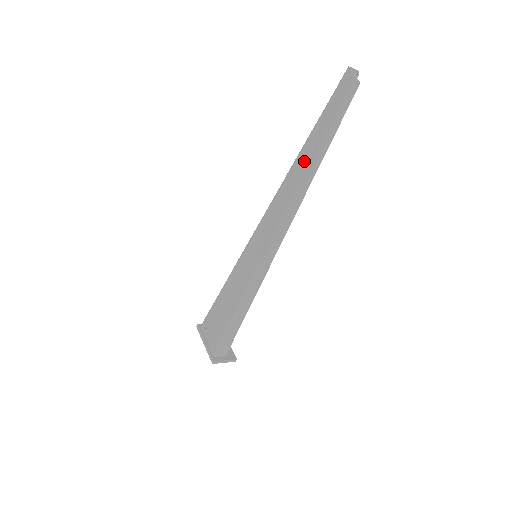
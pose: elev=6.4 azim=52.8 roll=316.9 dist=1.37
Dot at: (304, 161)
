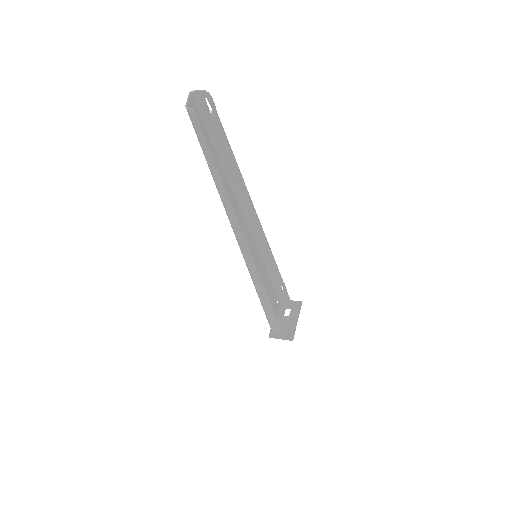
Dot at: occluded
